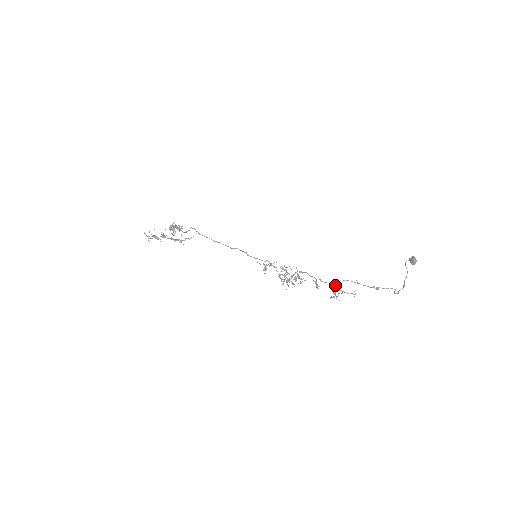
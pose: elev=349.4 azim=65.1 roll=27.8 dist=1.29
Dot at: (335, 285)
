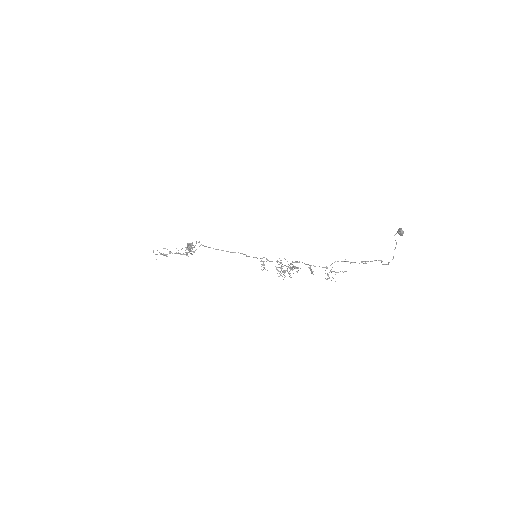
Dot at: (327, 267)
